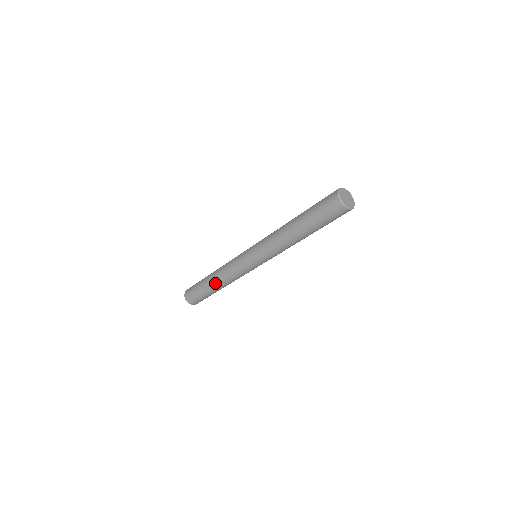
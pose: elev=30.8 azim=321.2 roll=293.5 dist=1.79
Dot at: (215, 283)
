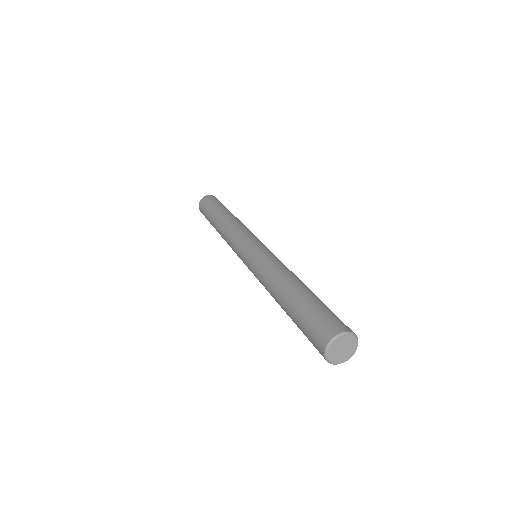
Dot at: (218, 231)
